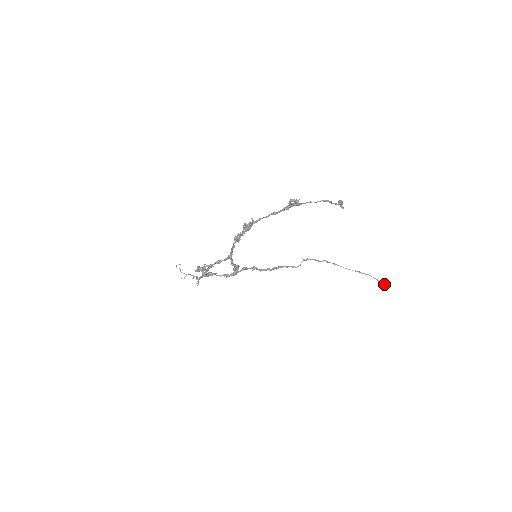
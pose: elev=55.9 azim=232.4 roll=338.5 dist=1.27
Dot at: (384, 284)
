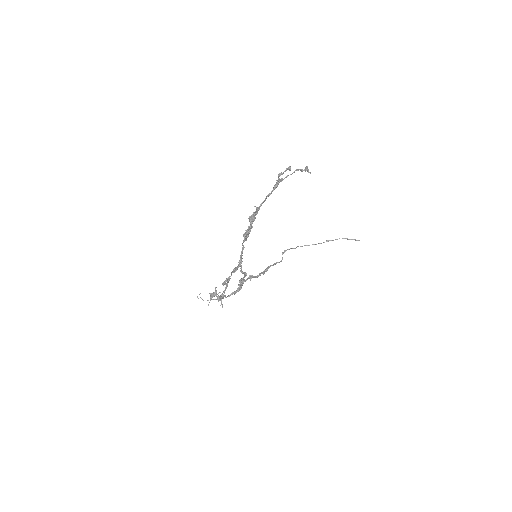
Dot at: (355, 239)
